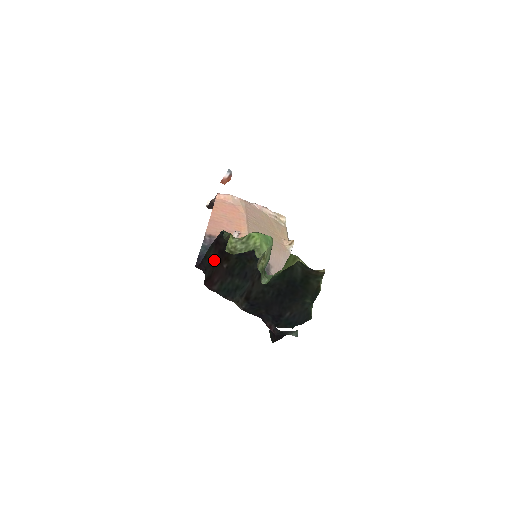
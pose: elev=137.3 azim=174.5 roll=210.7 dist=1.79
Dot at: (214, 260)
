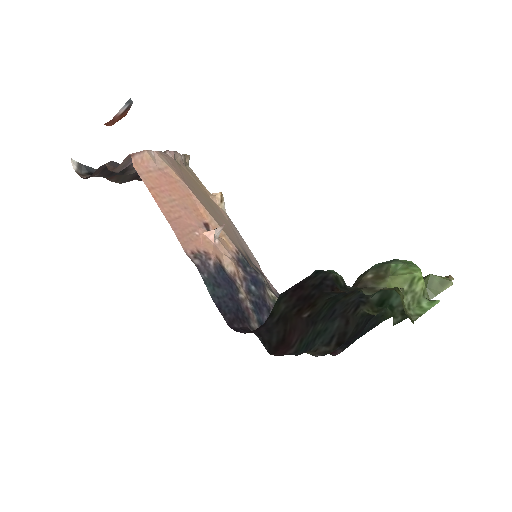
Dot at: (285, 313)
